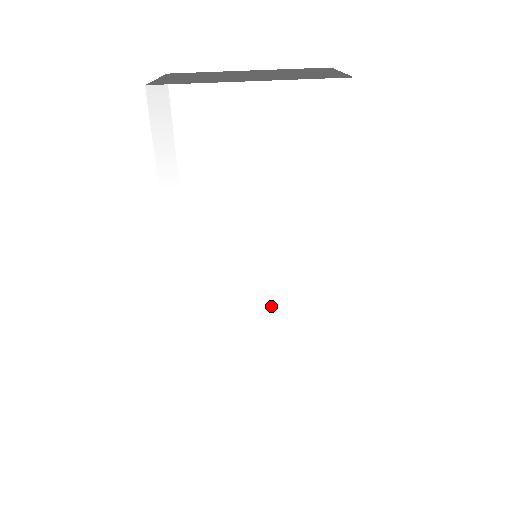
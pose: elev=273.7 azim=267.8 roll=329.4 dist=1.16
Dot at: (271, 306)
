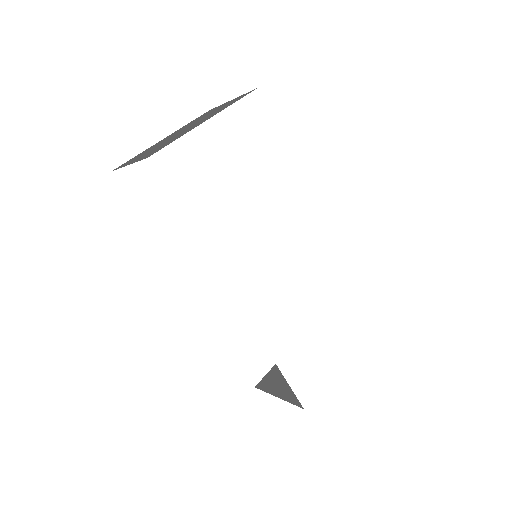
Dot at: (299, 270)
